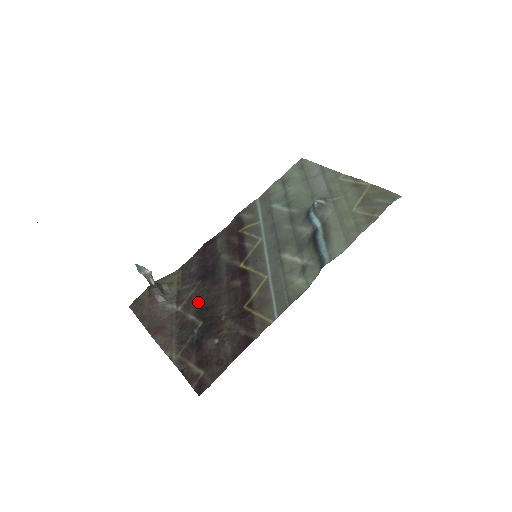
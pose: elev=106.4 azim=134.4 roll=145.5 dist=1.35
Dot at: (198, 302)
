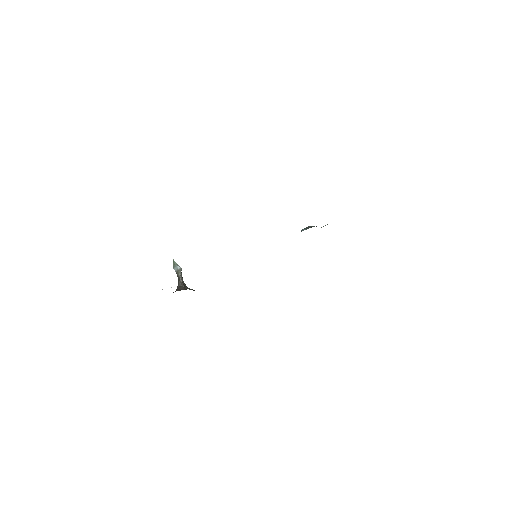
Dot at: occluded
